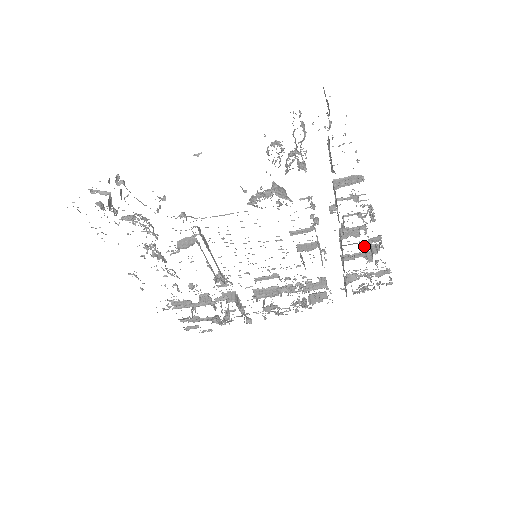
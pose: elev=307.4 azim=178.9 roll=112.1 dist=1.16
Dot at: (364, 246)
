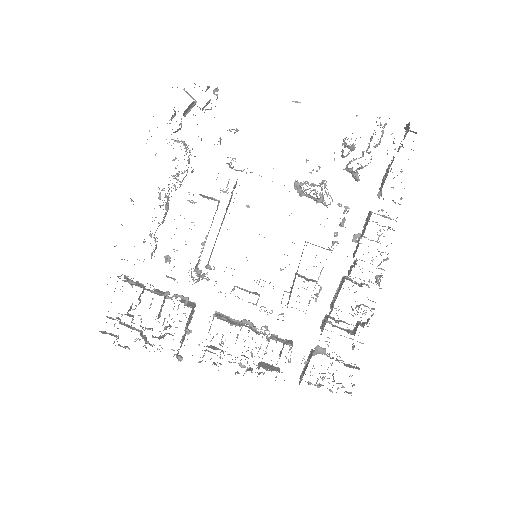
Dot at: occluded
